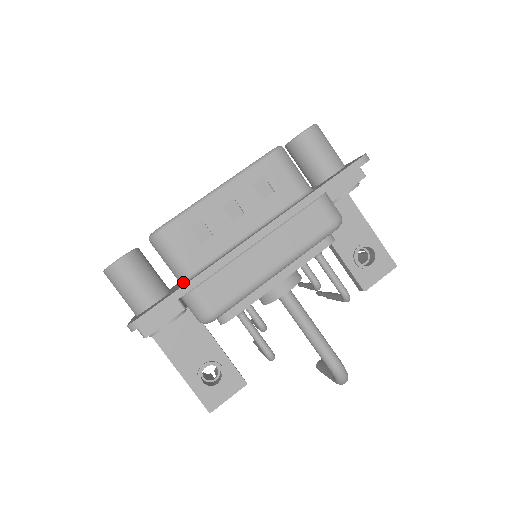
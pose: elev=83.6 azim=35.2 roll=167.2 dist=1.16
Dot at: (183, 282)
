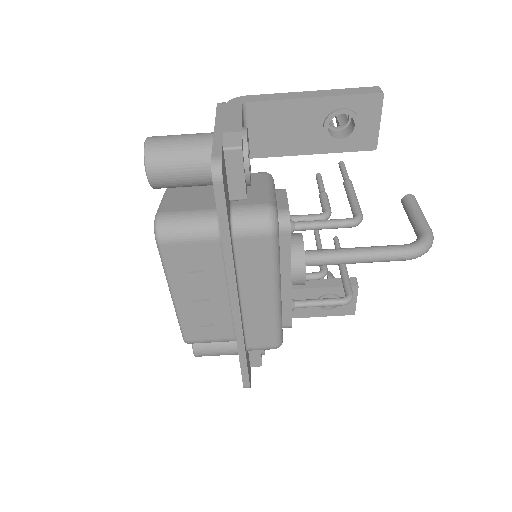
Dot at: occluded
